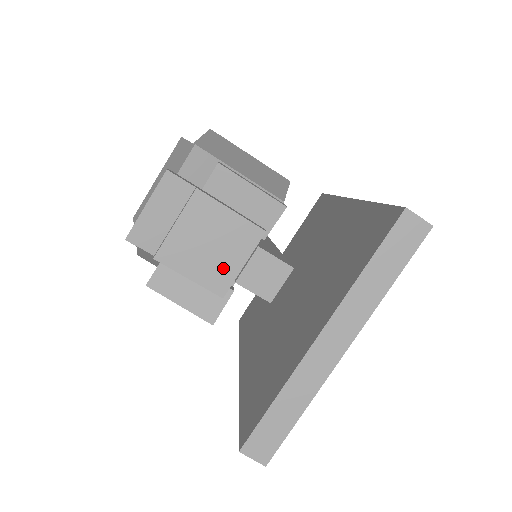
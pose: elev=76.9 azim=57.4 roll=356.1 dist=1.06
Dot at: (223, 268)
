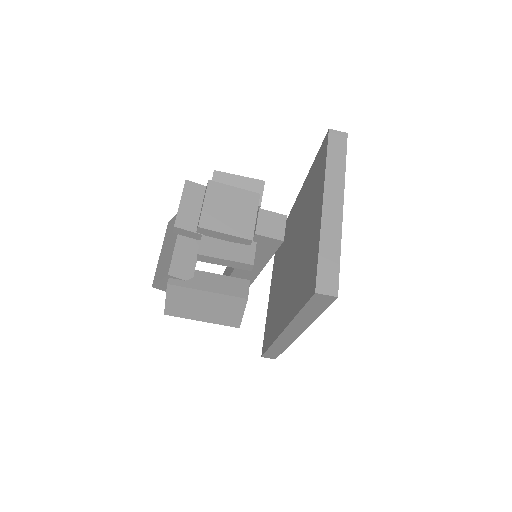
Dot at: (244, 222)
